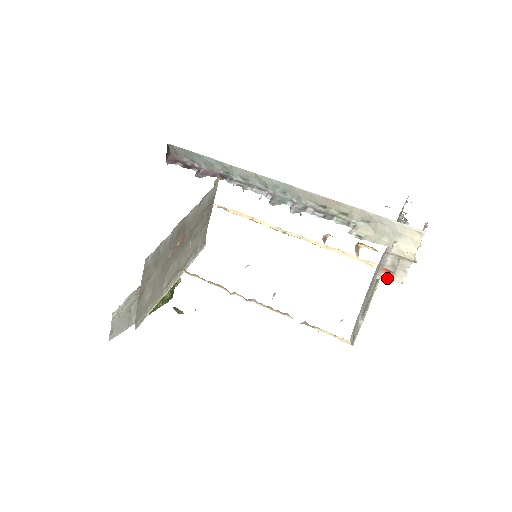
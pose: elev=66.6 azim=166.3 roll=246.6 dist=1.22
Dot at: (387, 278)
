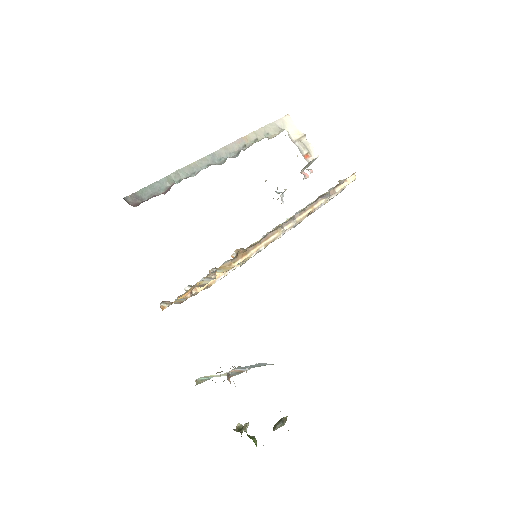
Dot at: (312, 160)
